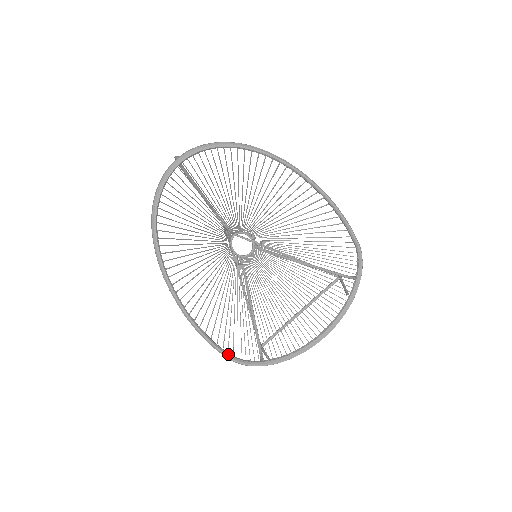
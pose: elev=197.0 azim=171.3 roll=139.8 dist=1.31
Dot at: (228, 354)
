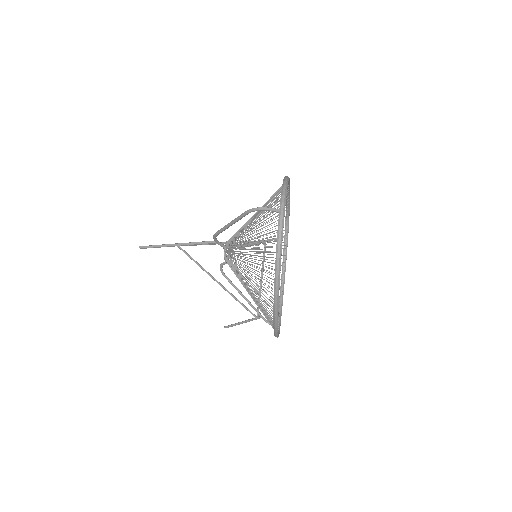
Dot at: occluded
